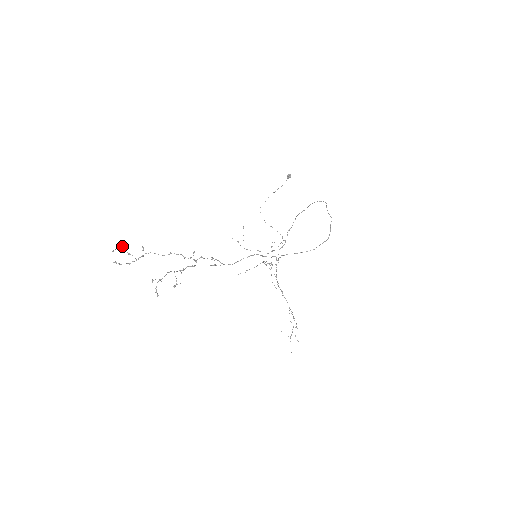
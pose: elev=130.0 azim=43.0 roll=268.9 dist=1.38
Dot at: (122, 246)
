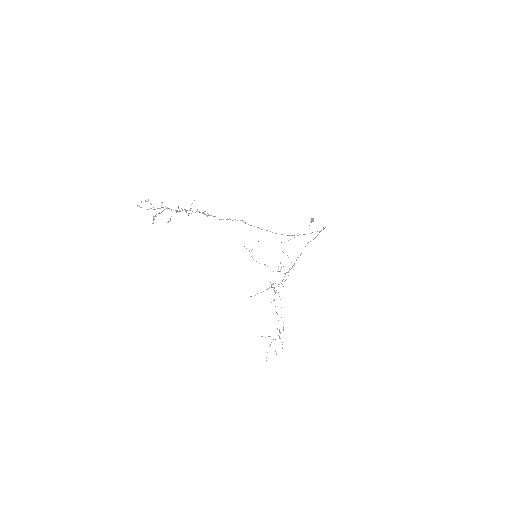
Dot at: occluded
